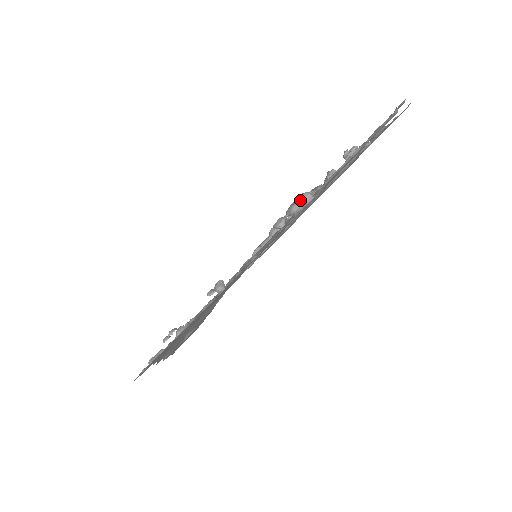
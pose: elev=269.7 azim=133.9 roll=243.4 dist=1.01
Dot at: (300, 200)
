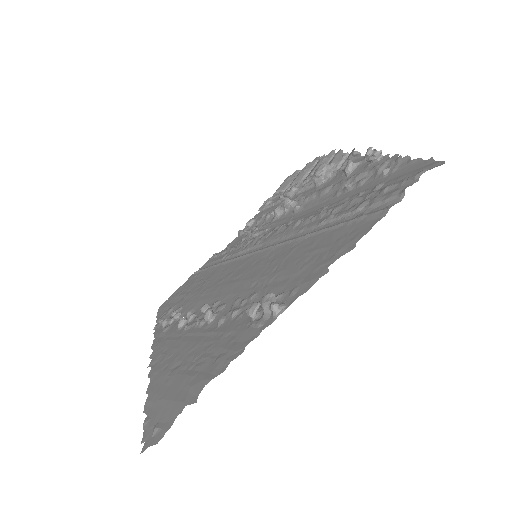
Dot at: (270, 304)
